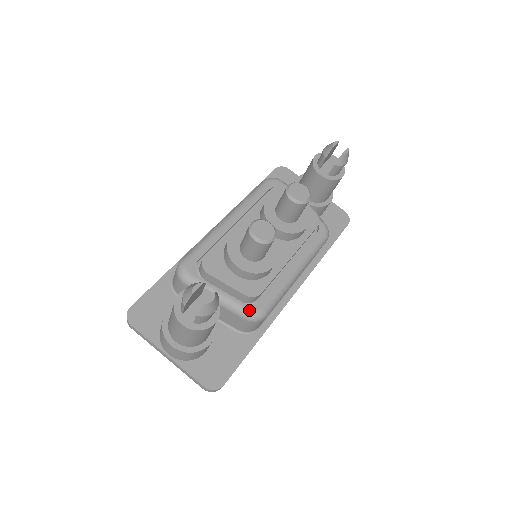
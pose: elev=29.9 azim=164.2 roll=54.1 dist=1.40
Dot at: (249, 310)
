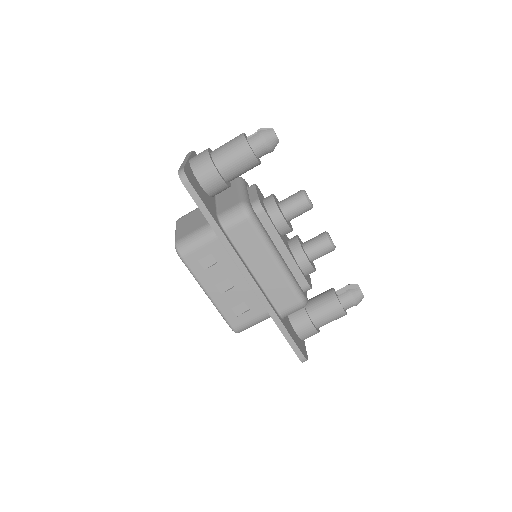
Dot at: (249, 203)
